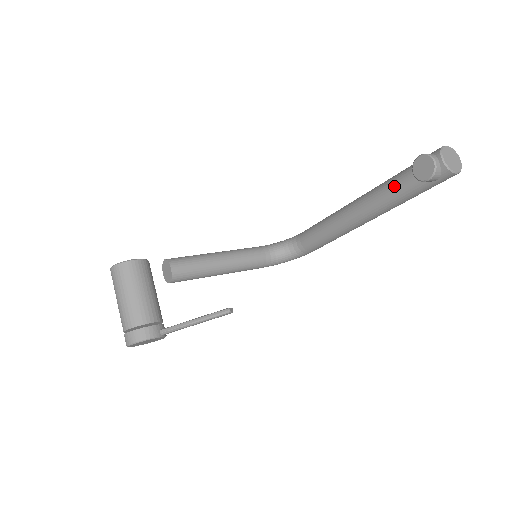
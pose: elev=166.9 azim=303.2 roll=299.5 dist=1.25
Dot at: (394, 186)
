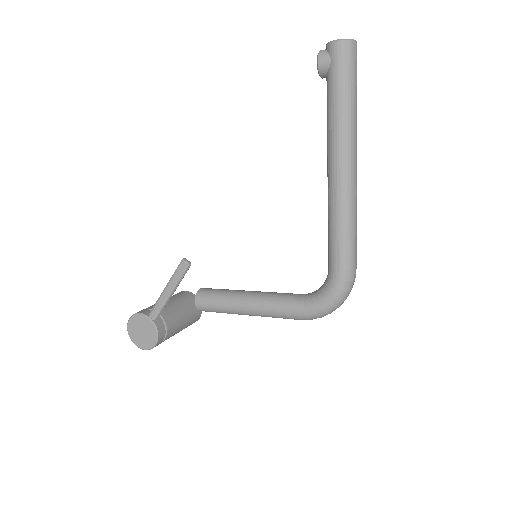
Dot at: occluded
